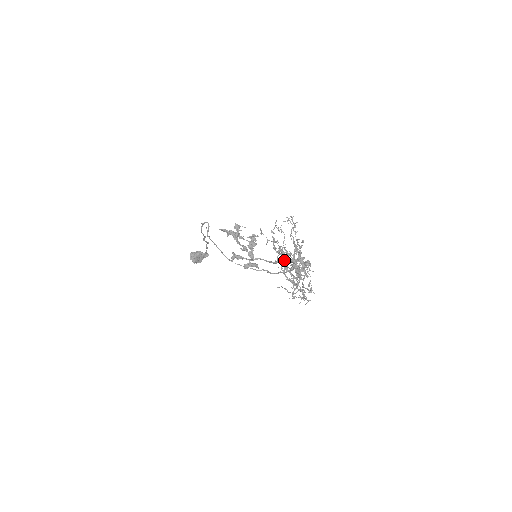
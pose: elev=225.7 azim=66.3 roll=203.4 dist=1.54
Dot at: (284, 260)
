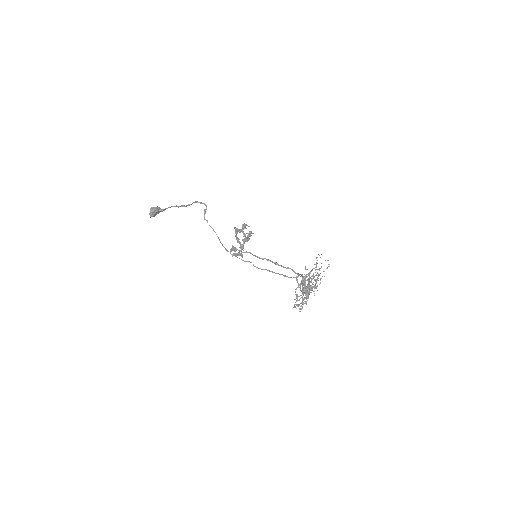
Dot at: (309, 288)
